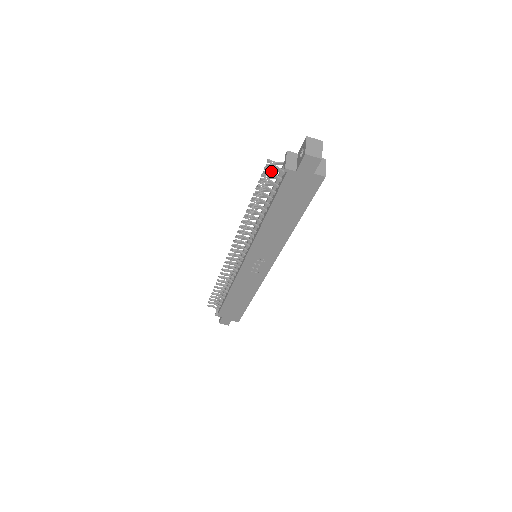
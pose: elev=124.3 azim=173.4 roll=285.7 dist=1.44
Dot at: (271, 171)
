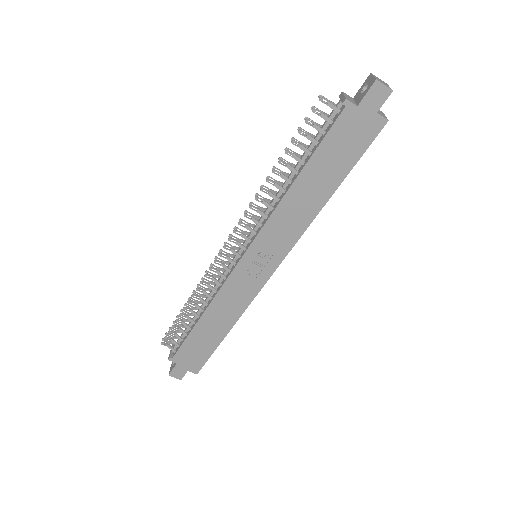
Dot at: (319, 113)
